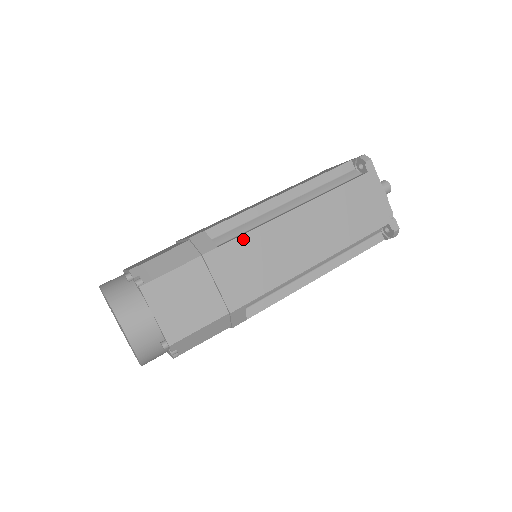
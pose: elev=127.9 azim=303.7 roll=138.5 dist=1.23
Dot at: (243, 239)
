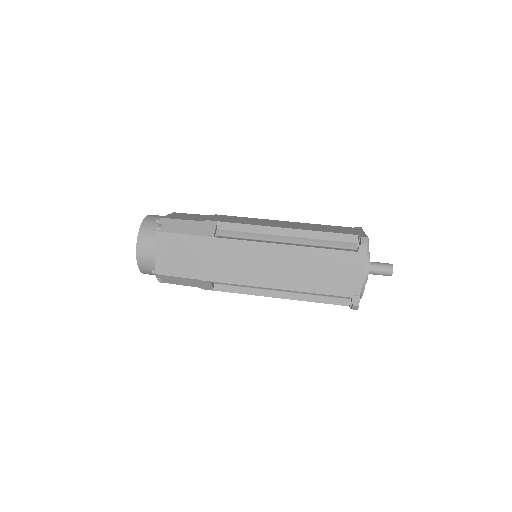
Dot at: (233, 242)
